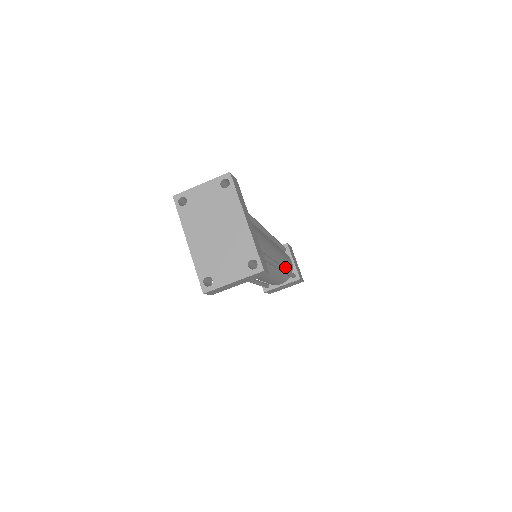
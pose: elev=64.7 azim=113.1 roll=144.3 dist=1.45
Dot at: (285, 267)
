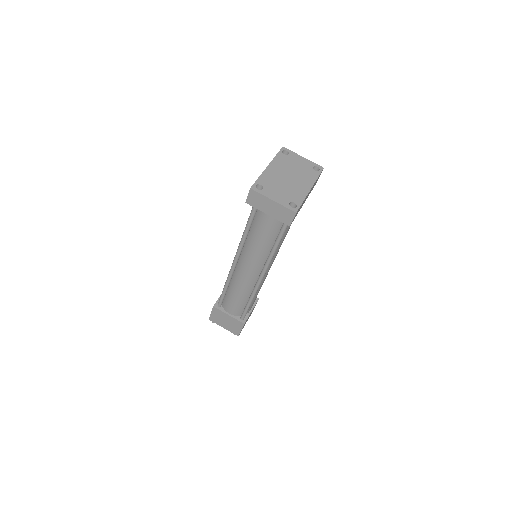
Dot at: occluded
